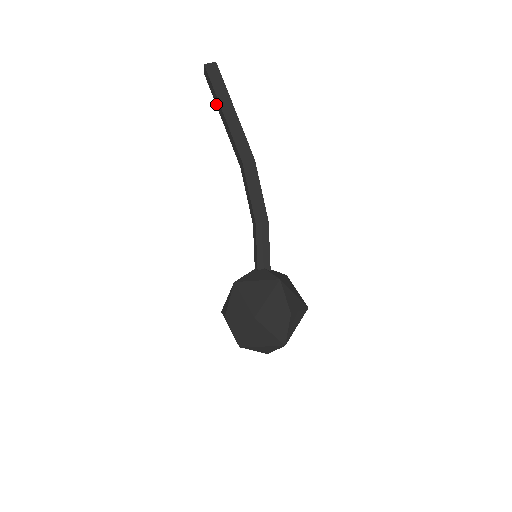
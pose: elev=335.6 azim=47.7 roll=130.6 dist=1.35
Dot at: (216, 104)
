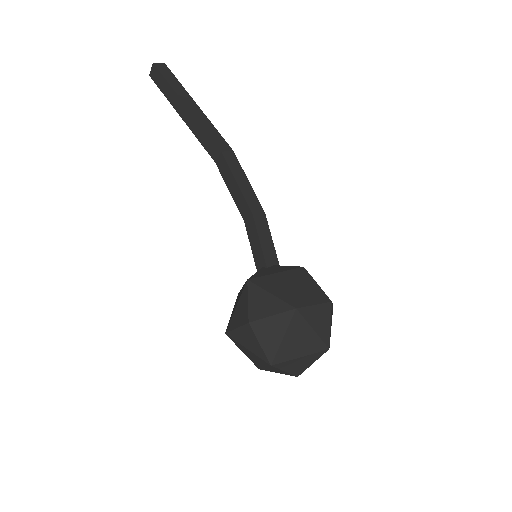
Dot at: (171, 103)
